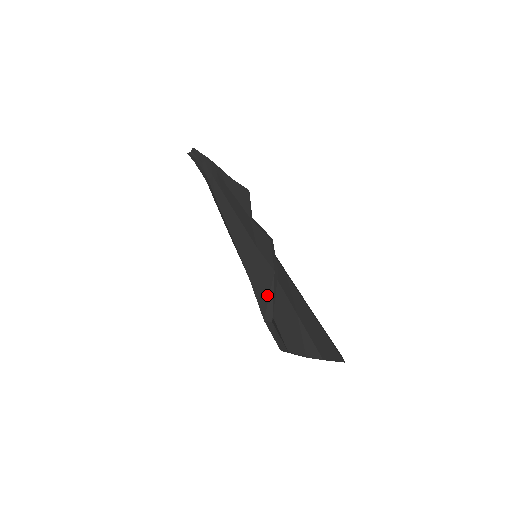
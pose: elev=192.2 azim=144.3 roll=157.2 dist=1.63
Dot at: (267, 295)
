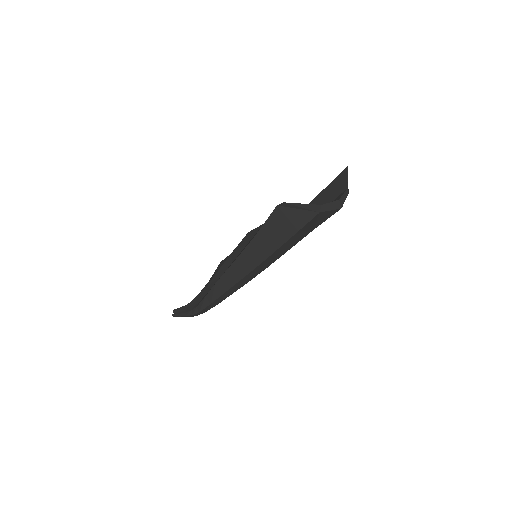
Dot at: occluded
